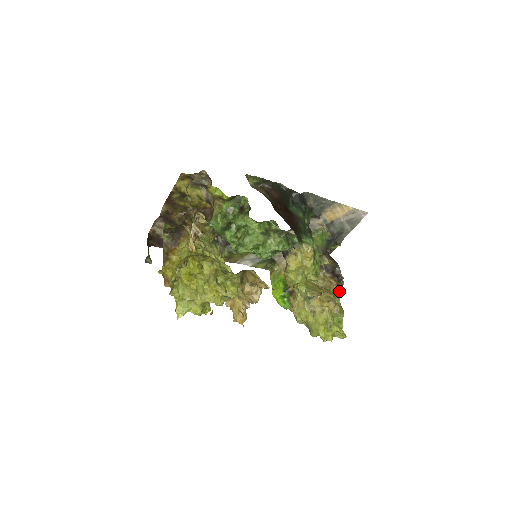
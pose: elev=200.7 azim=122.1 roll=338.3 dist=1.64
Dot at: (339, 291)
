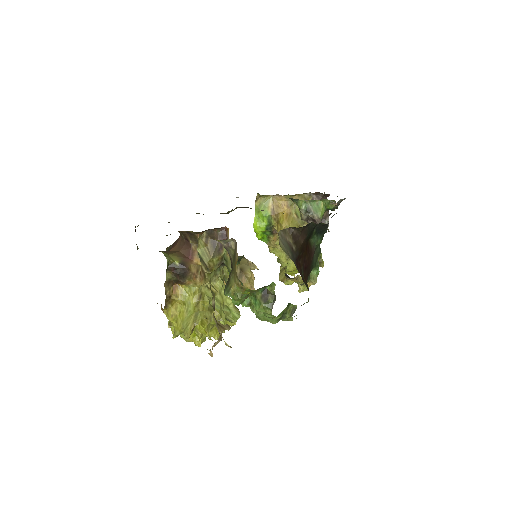
Dot at: occluded
